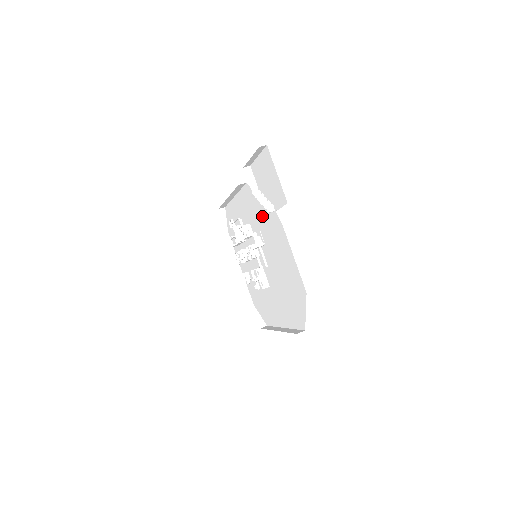
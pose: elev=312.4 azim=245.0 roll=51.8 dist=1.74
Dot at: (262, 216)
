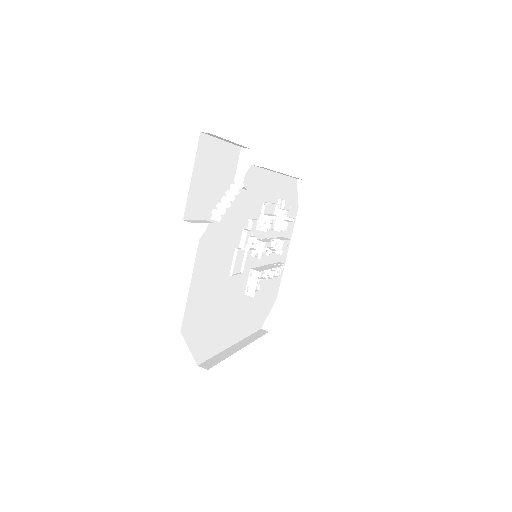
Dot at: occluded
